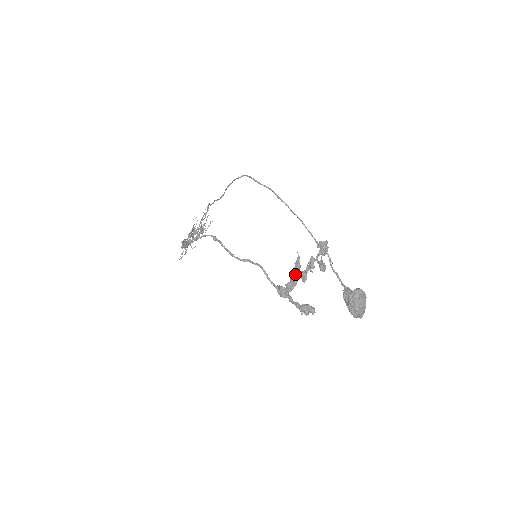
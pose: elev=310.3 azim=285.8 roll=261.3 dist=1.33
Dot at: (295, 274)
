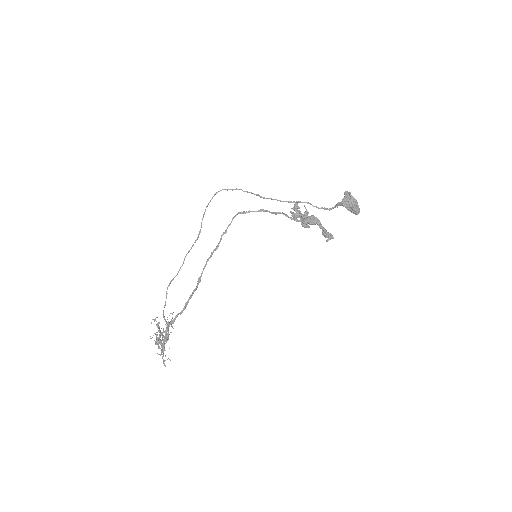
Dot at: (305, 215)
